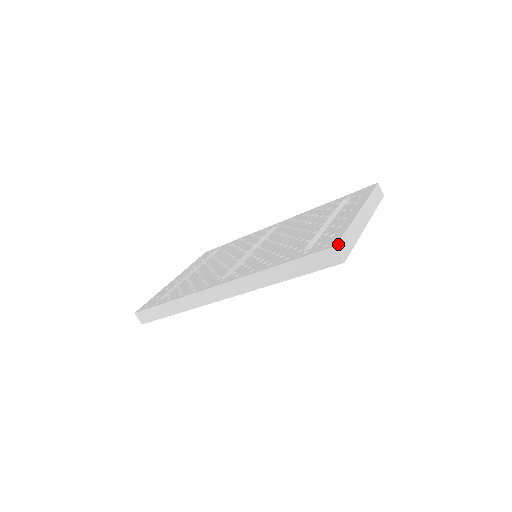
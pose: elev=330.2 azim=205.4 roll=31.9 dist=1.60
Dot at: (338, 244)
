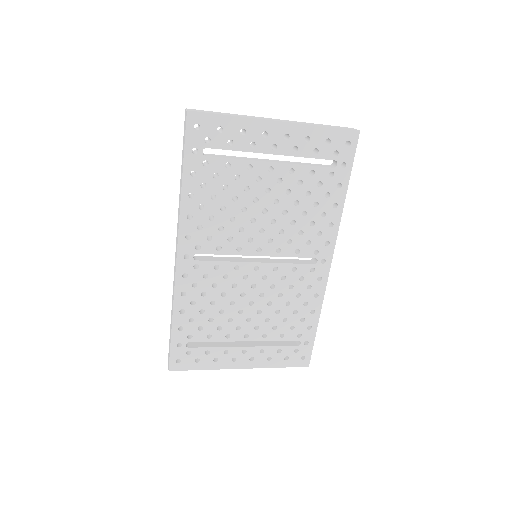
Dot at: (192, 109)
